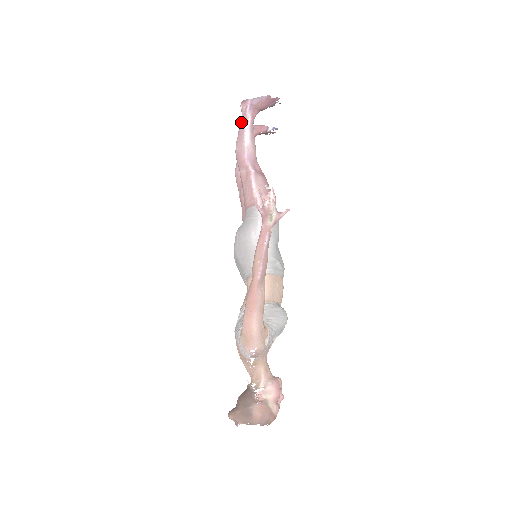
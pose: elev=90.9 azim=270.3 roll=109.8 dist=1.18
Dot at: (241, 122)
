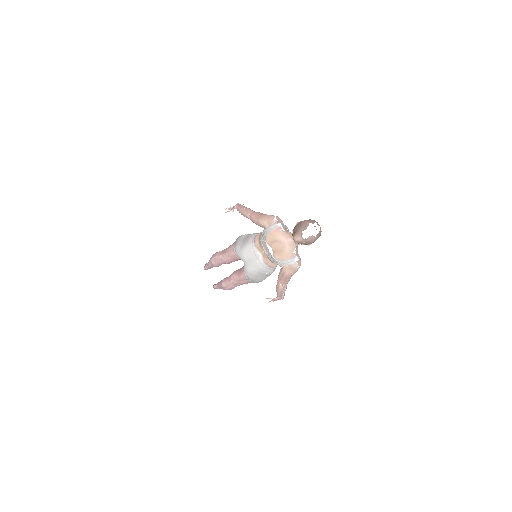
Dot at: (208, 263)
